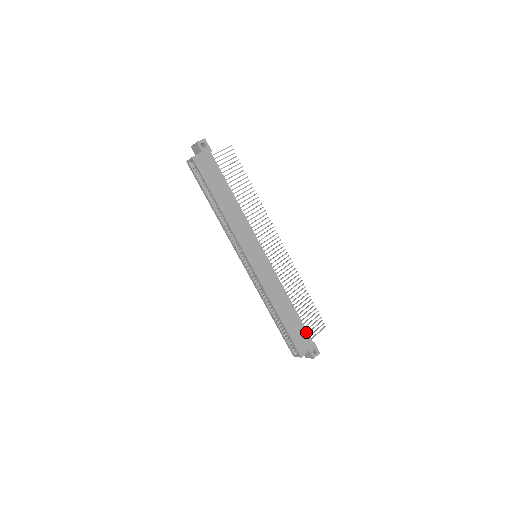
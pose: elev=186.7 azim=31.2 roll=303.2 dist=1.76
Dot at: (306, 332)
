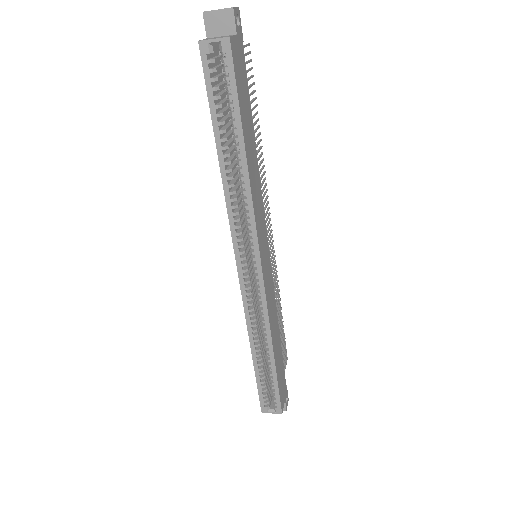
Dot at: (284, 373)
